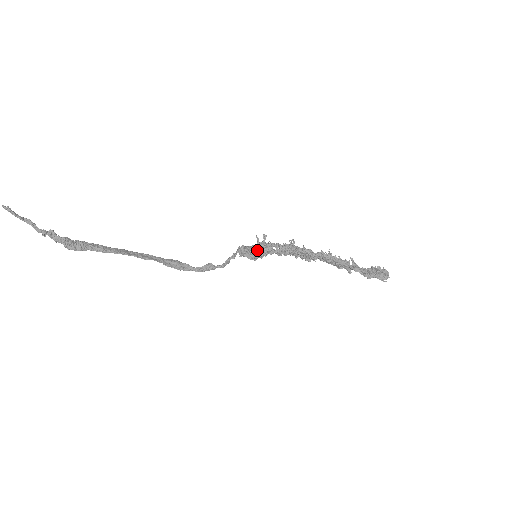
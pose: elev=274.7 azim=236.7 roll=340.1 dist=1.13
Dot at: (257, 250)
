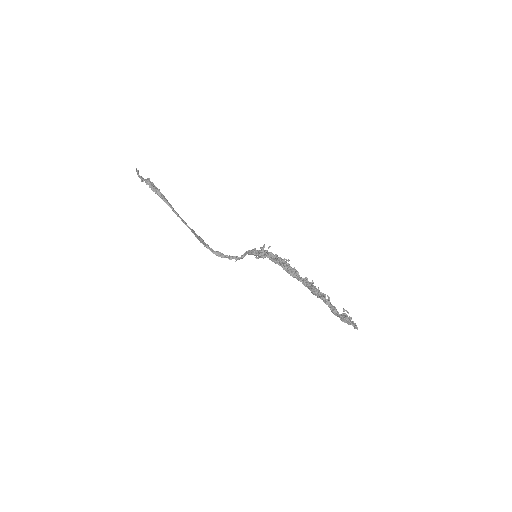
Dot at: (259, 250)
